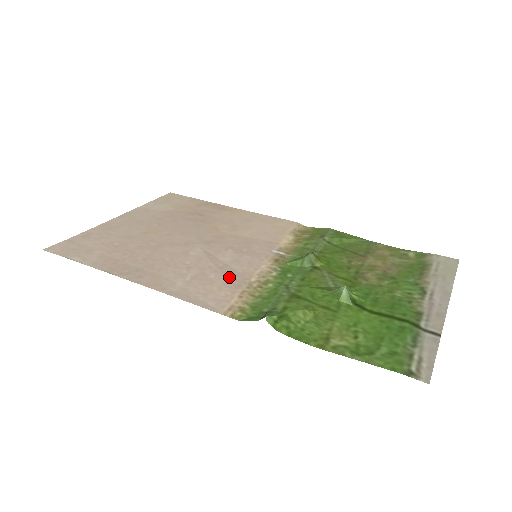
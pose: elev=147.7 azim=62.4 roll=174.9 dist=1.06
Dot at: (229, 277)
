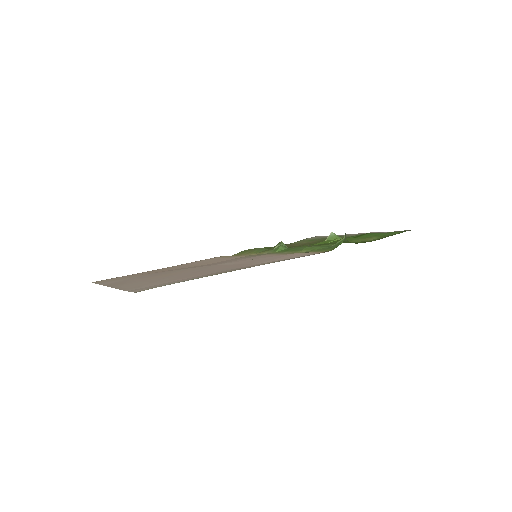
Dot at: occluded
